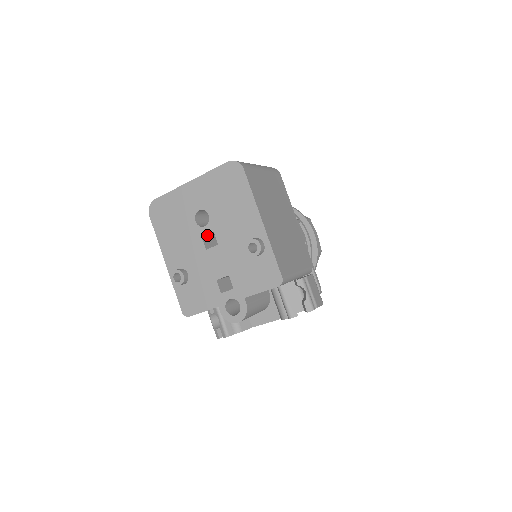
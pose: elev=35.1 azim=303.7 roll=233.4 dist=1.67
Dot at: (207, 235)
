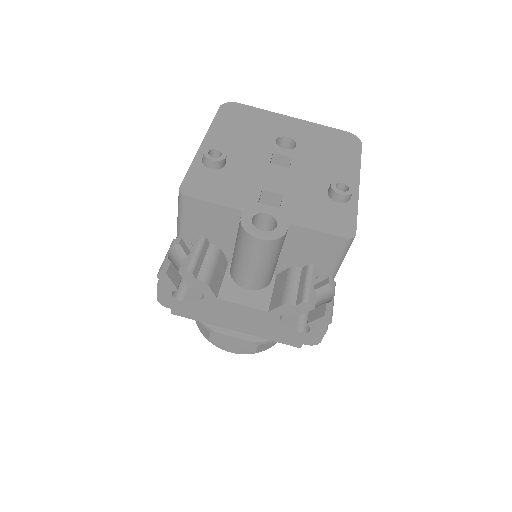
Dot at: (274, 160)
